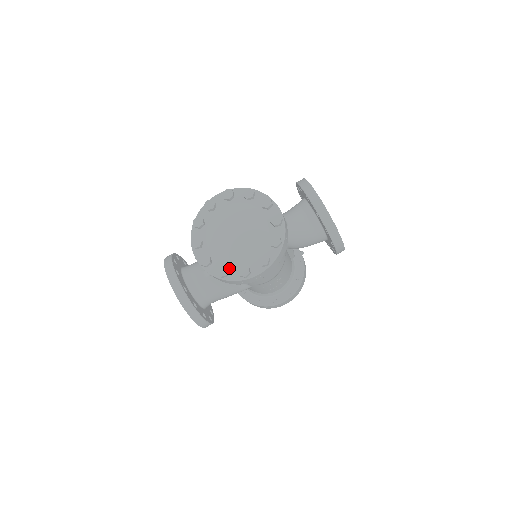
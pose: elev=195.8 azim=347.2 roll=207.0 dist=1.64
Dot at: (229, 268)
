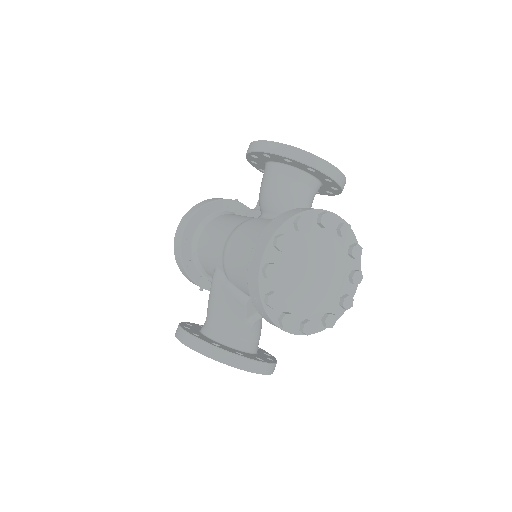
Dot at: (330, 312)
